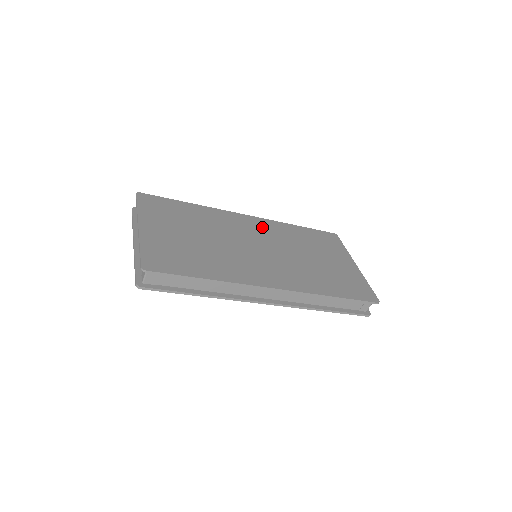
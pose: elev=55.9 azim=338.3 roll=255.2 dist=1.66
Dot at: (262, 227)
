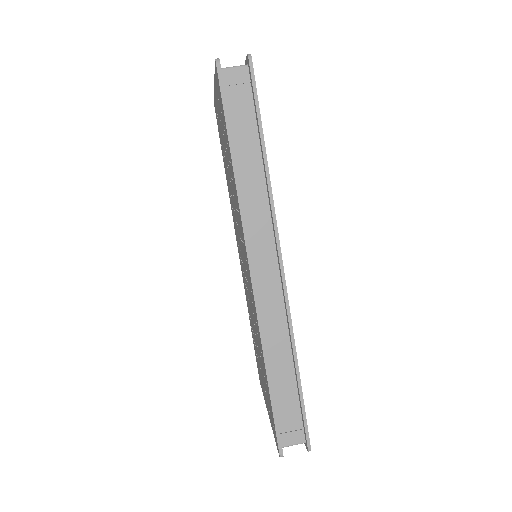
Dot at: occluded
